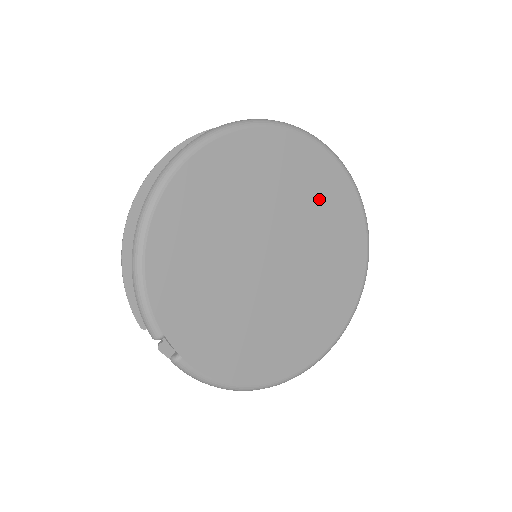
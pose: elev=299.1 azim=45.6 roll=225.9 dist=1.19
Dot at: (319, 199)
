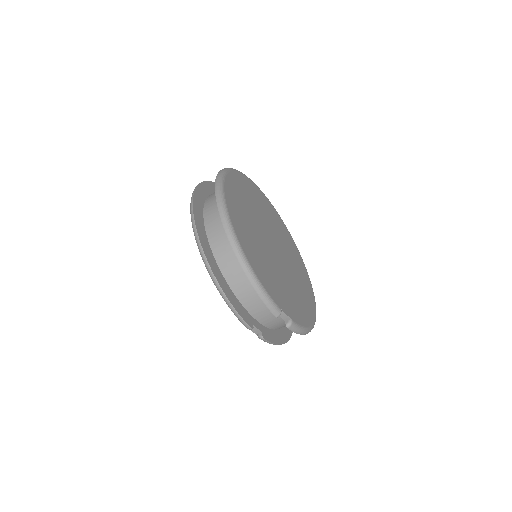
Dot at: (262, 205)
